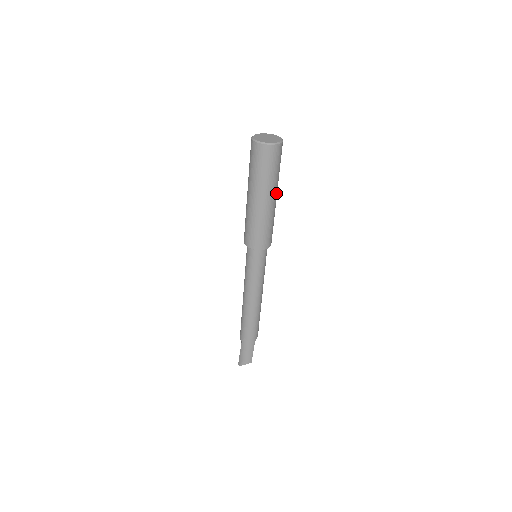
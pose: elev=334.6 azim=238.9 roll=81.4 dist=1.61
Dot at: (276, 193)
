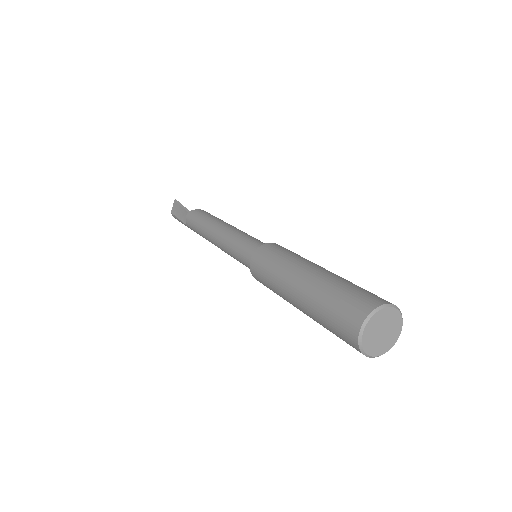
Dot at: occluded
